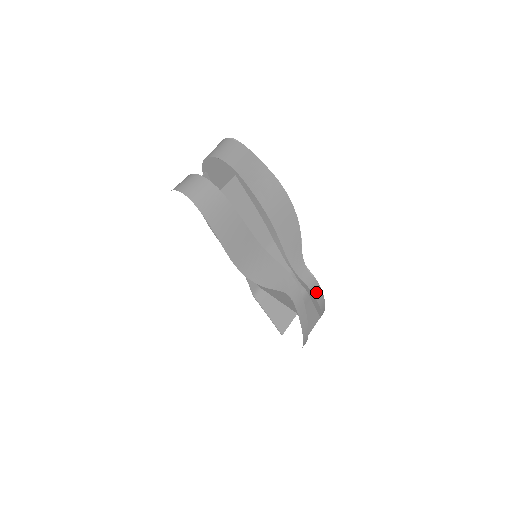
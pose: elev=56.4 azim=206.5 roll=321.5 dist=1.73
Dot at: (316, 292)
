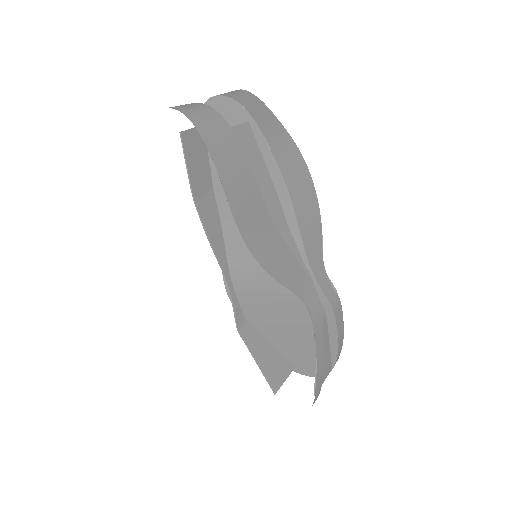
Dot at: (338, 317)
